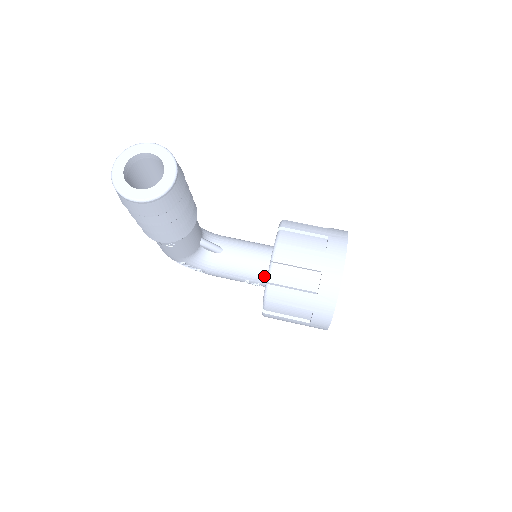
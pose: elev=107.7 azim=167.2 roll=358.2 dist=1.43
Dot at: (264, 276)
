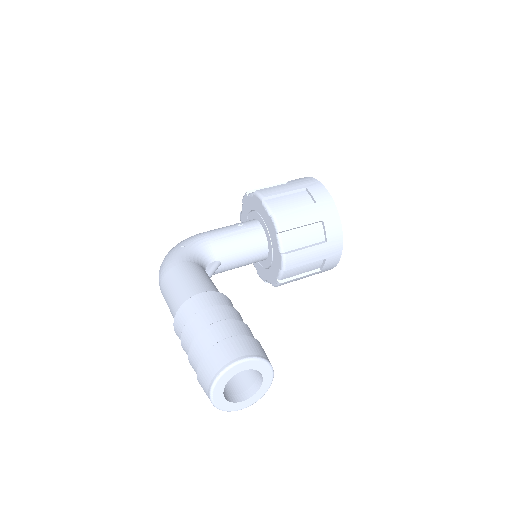
Dot at: (262, 260)
